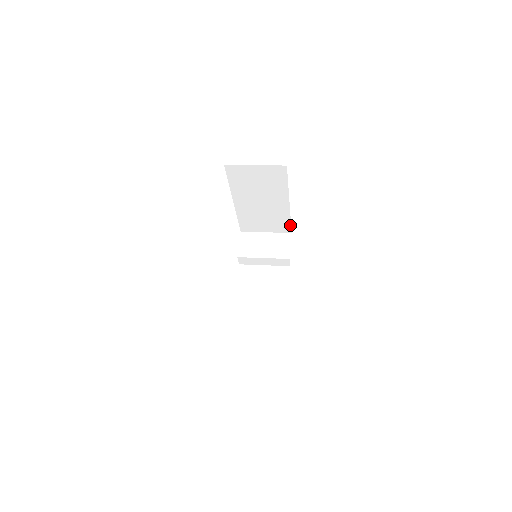
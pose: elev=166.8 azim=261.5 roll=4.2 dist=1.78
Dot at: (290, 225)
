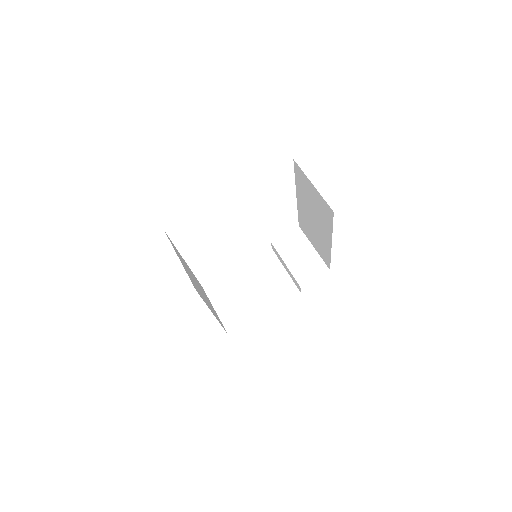
Dot at: occluded
